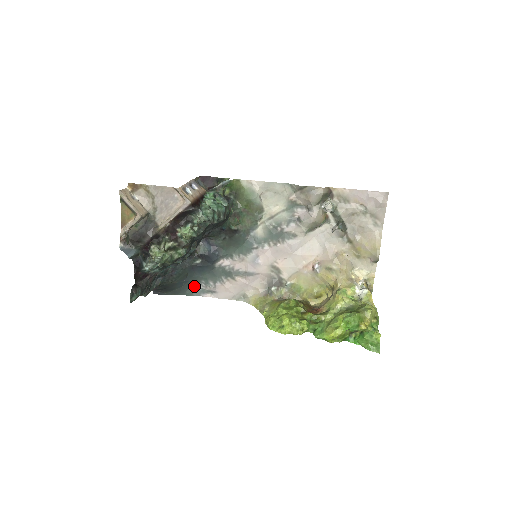
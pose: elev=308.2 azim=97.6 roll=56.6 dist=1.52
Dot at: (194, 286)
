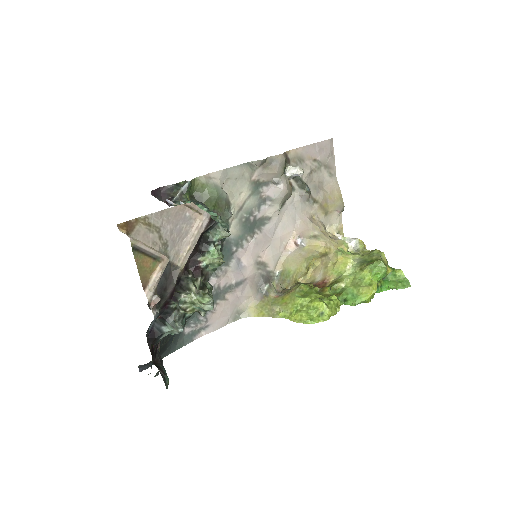
Dot at: (182, 333)
